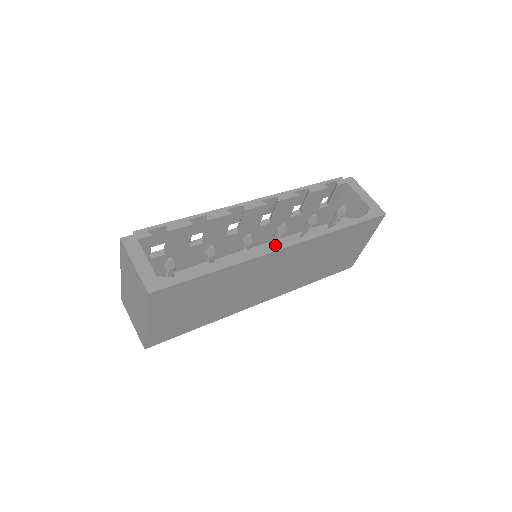
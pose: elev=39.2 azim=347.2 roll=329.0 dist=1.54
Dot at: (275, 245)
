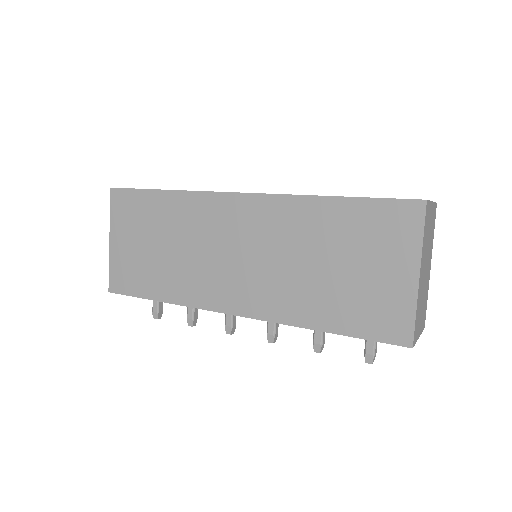
Dot at: occluded
